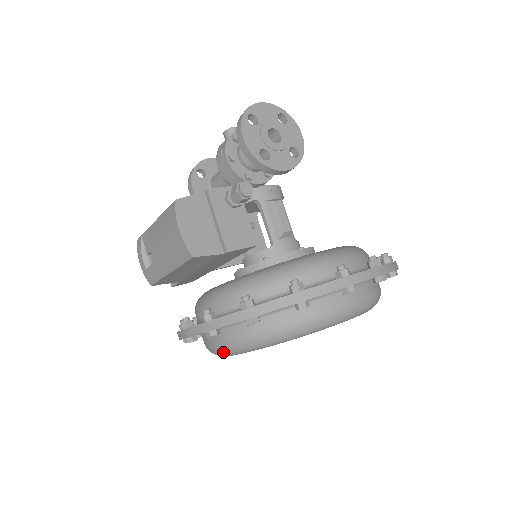
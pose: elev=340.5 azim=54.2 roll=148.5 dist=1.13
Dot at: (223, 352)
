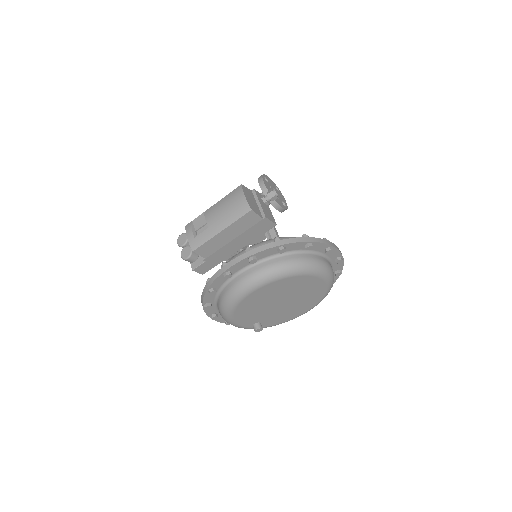
Dot at: (249, 284)
